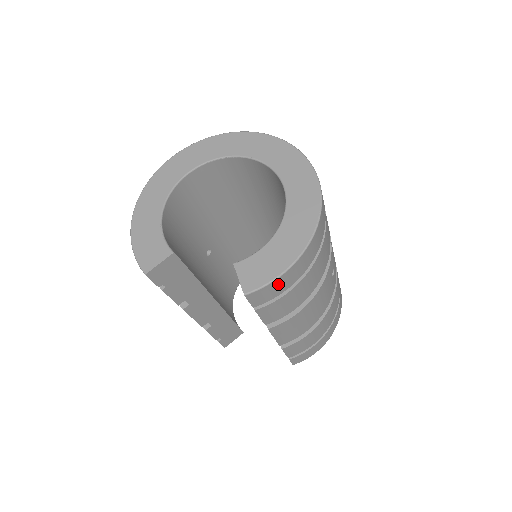
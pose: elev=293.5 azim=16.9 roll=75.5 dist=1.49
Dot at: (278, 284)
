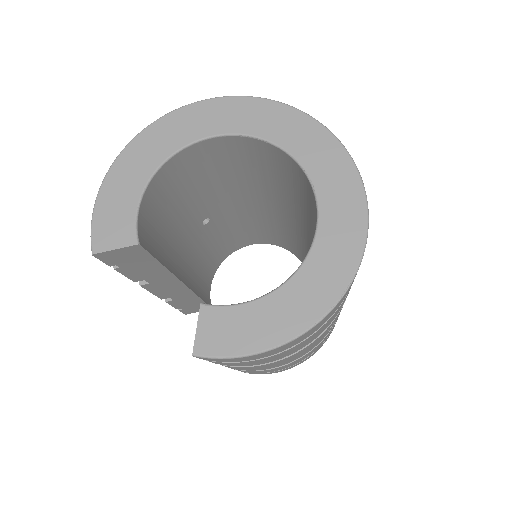
Dot at: (242, 358)
